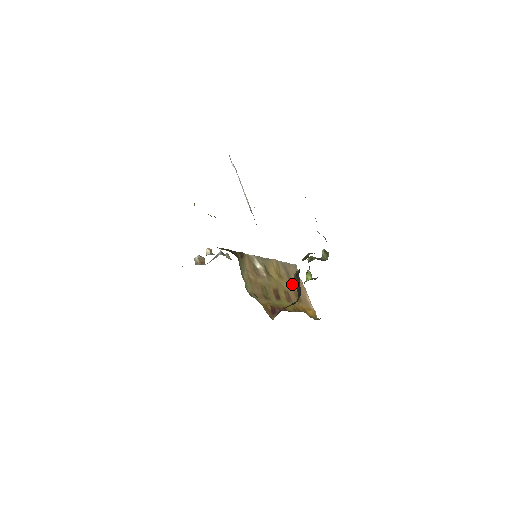
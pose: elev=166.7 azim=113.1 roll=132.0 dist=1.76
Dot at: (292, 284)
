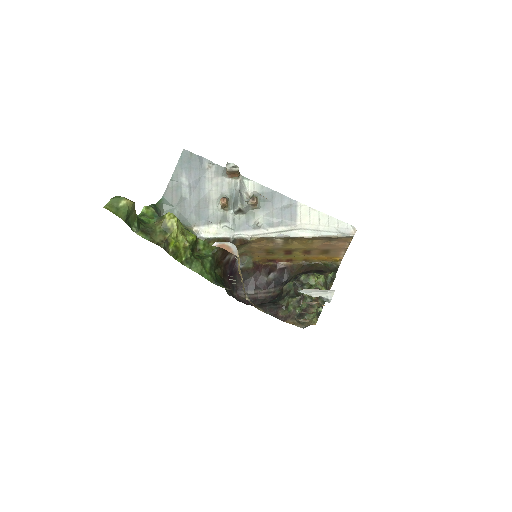
Dot at: (326, 246)
